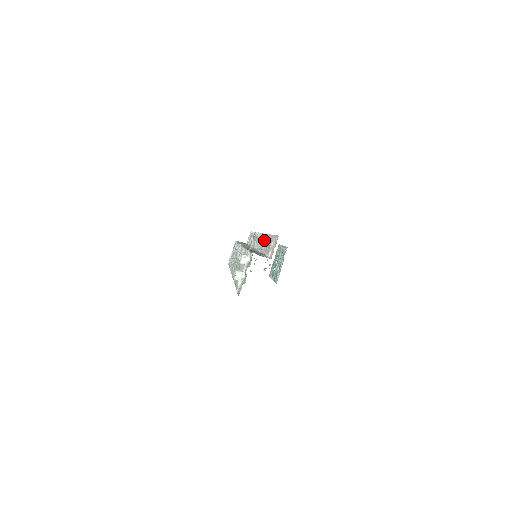
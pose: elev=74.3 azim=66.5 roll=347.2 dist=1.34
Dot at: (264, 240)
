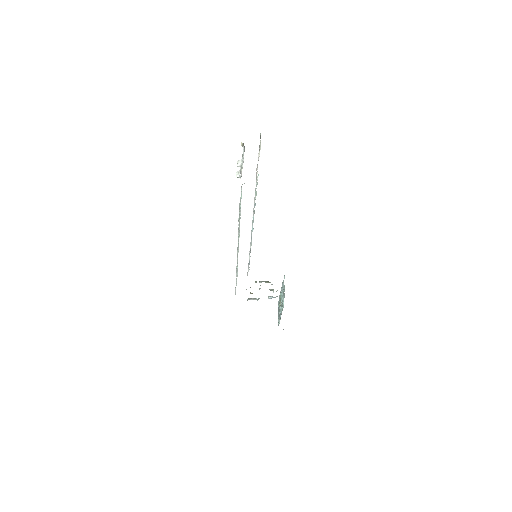
Dot at: occluded
